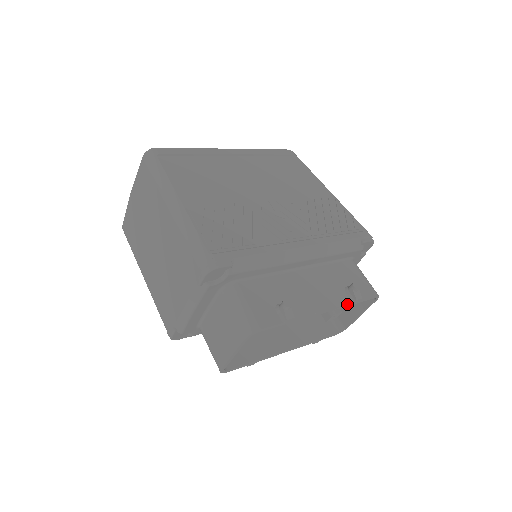
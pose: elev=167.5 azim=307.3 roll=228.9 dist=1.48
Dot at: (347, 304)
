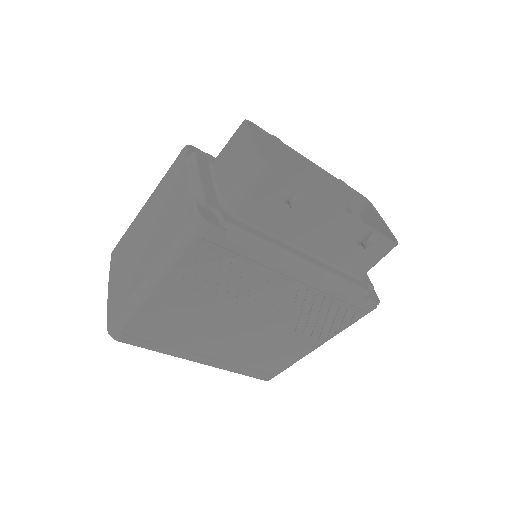
Dot at: (334, 177)
